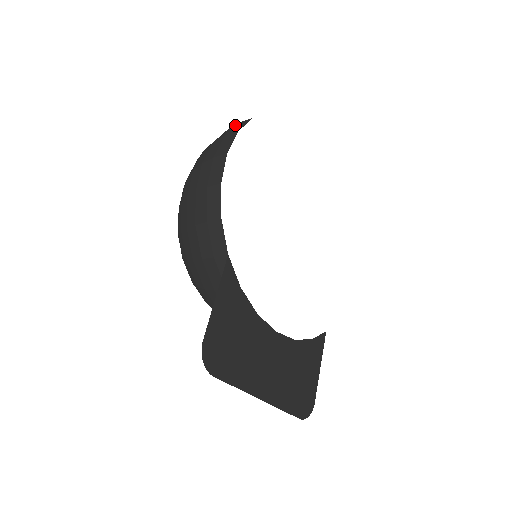
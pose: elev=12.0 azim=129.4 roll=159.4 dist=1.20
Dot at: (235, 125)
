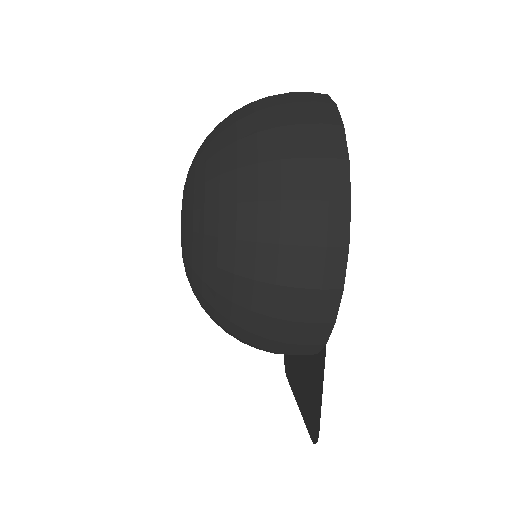
Dot at: (323, 164)
